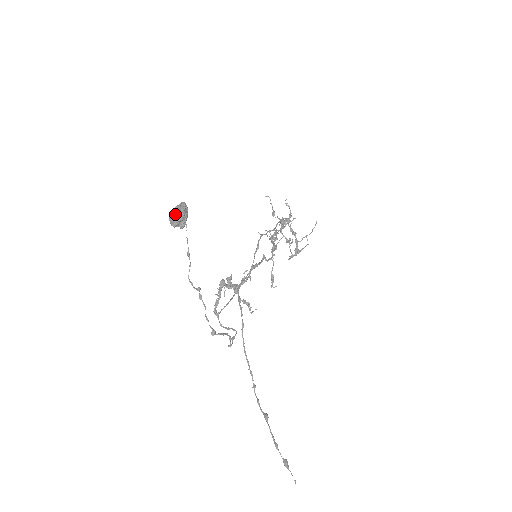
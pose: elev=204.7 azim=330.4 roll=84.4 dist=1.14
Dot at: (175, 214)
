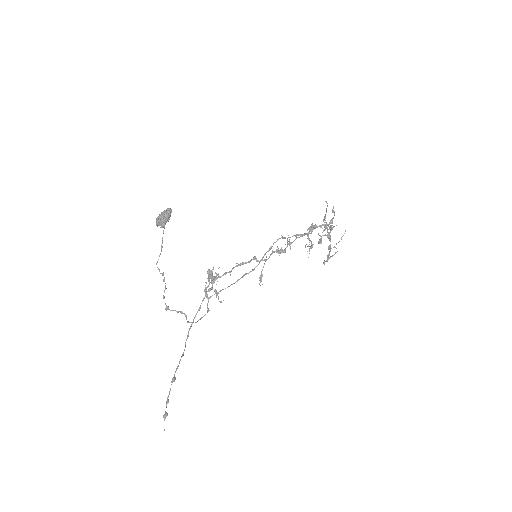
Dot at: (157, 217)
